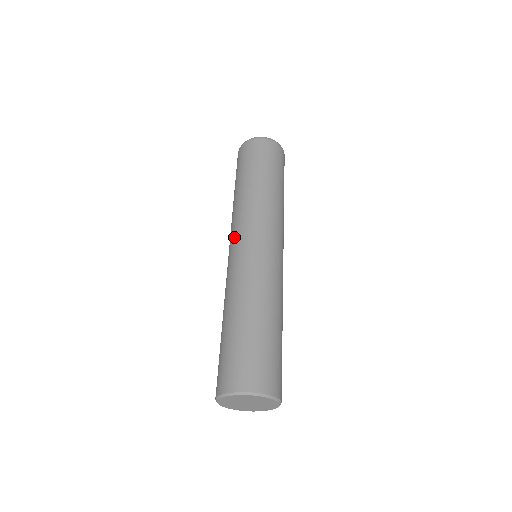
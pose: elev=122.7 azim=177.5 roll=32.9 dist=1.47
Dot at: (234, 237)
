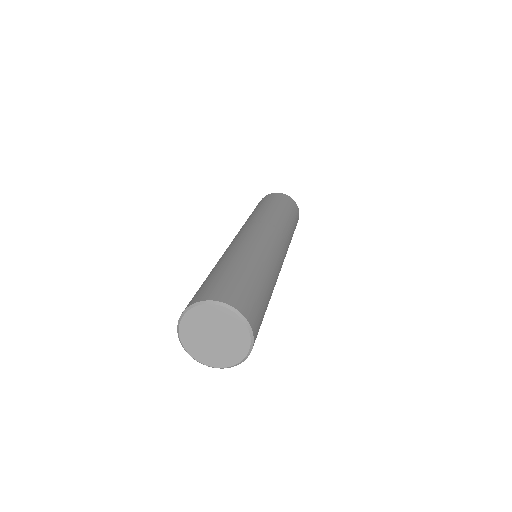
Dot at: occluded
